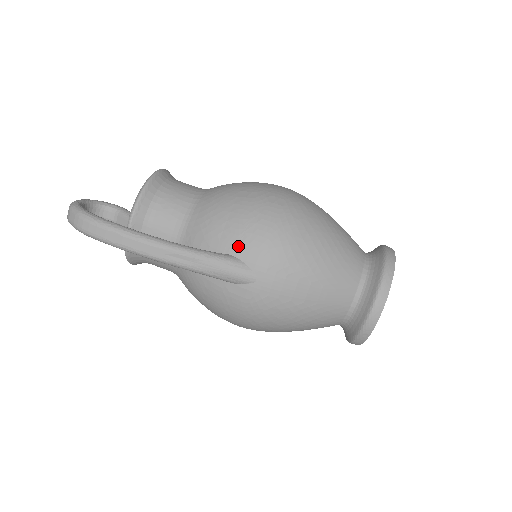
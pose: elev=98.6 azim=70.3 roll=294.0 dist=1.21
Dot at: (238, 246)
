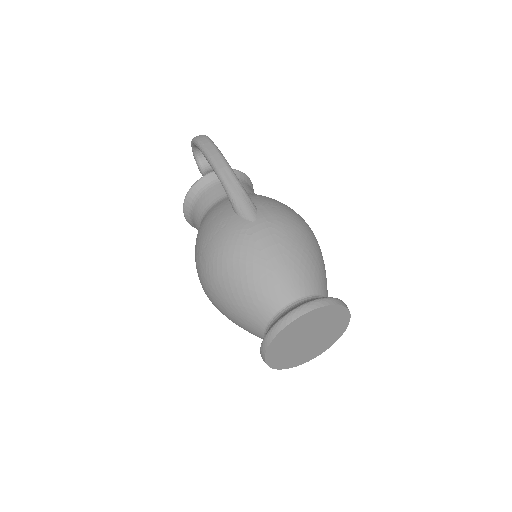
Dot at: (262, 204)
